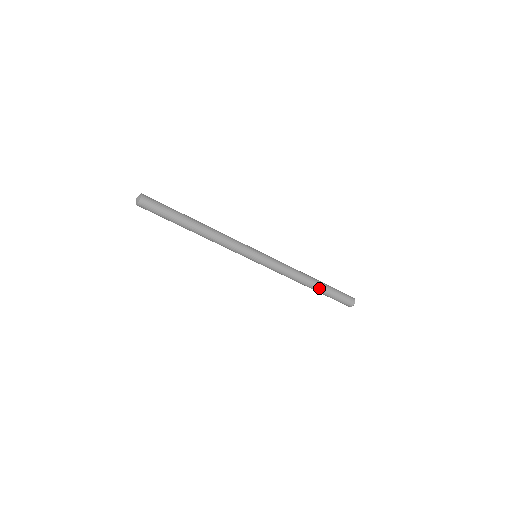
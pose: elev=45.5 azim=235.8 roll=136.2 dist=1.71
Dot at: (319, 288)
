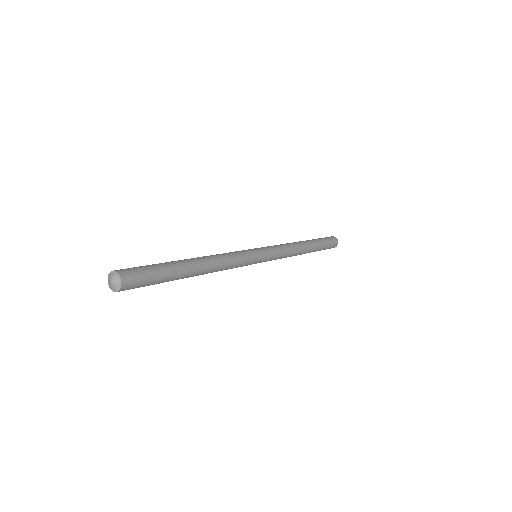
Dot at: (310, 252)
